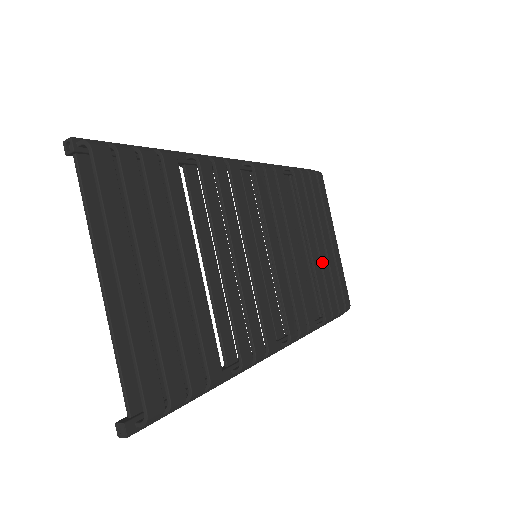
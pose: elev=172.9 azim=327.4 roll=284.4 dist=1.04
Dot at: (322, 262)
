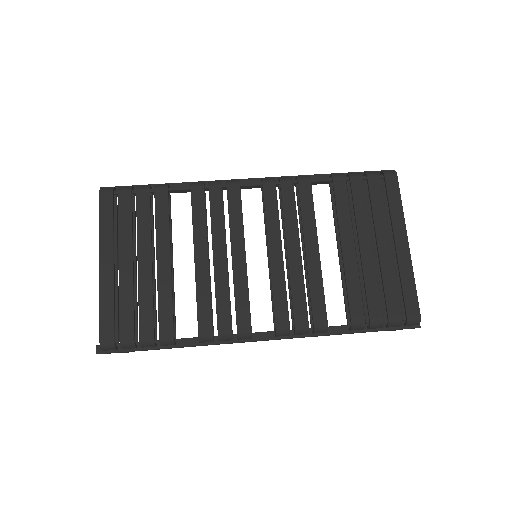
Dot at: (364, 265)
